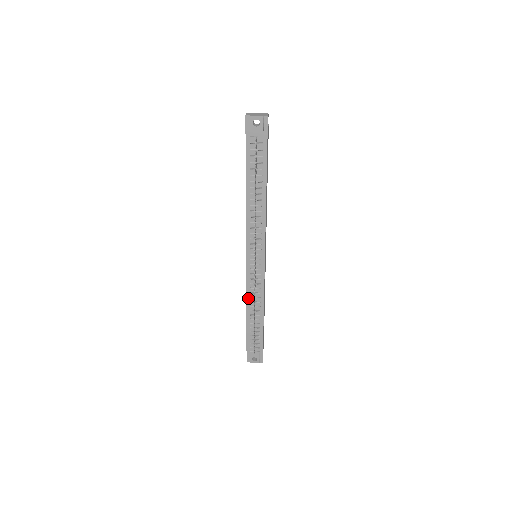
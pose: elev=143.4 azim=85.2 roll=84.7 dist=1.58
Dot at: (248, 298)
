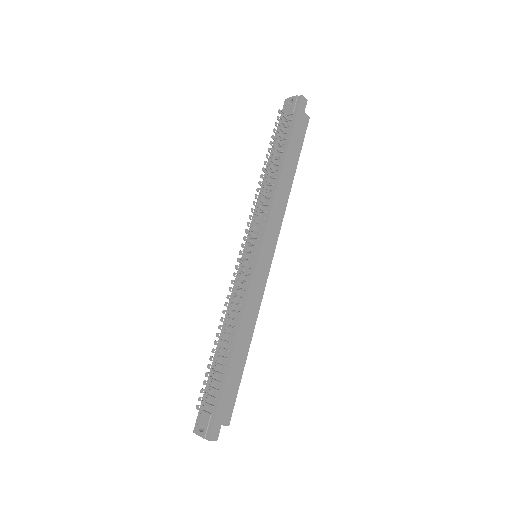
Dot at: (228, 312)
